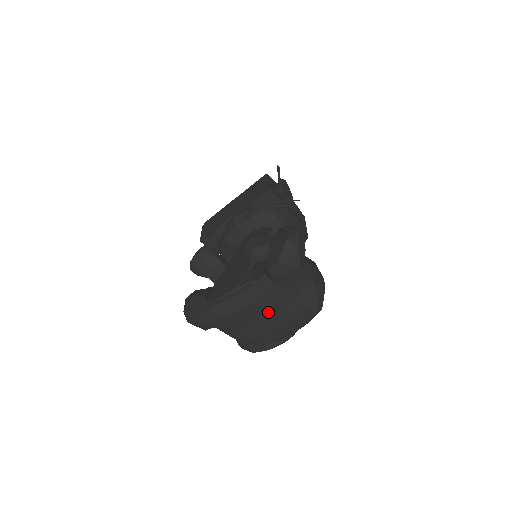
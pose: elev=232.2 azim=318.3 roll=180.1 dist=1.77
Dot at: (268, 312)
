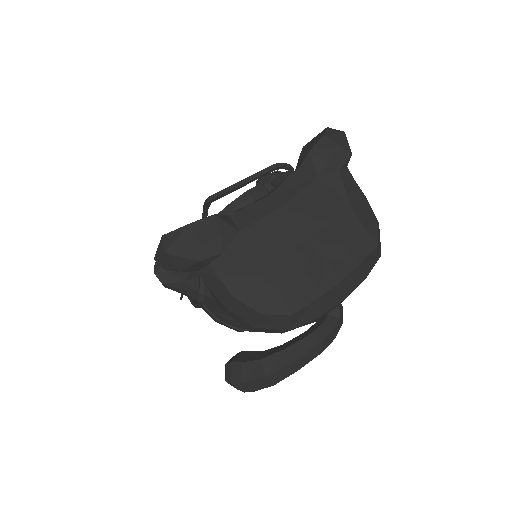
Dot at: (307, 231)
